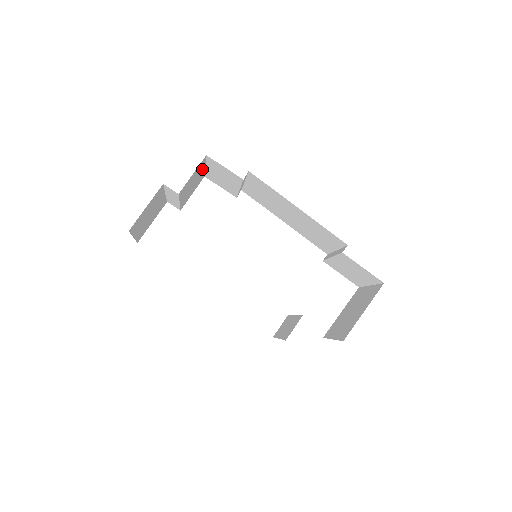
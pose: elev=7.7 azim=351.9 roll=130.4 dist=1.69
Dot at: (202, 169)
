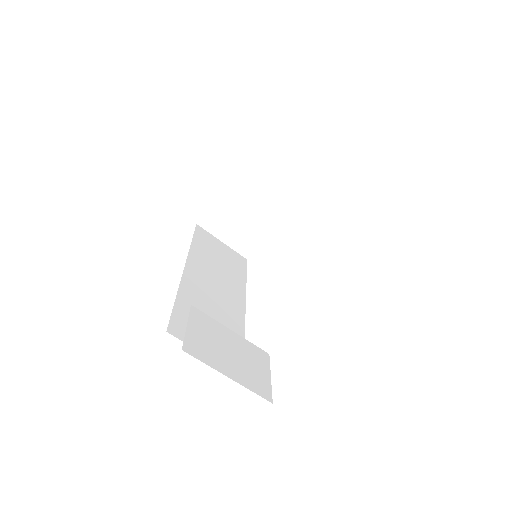
Dot at: occluded
